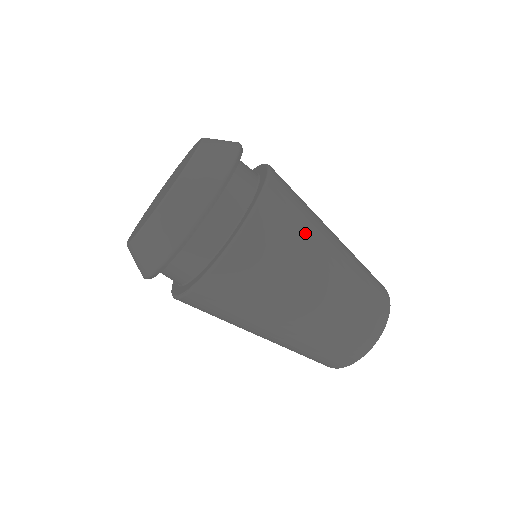
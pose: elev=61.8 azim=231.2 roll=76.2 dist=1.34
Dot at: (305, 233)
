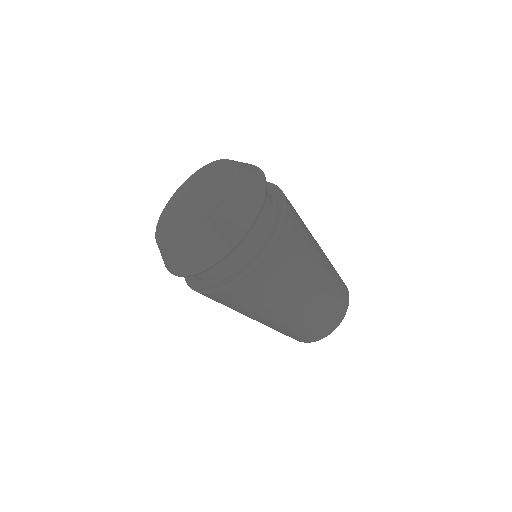
Dot at: (306, 247)
